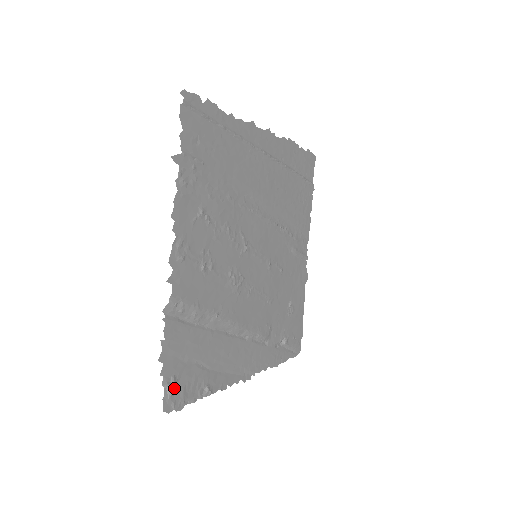
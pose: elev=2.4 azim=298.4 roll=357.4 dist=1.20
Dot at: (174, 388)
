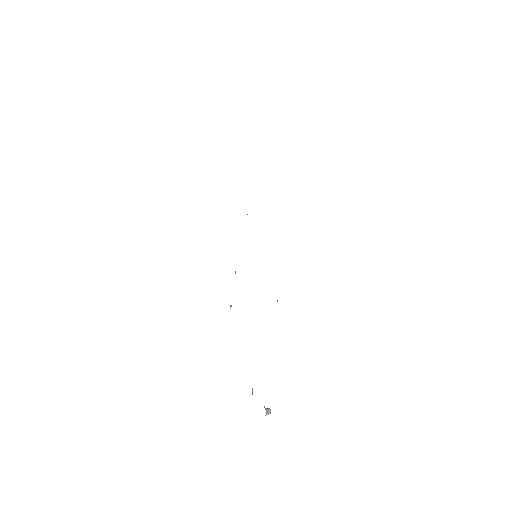
Dot at: (270, 411)
